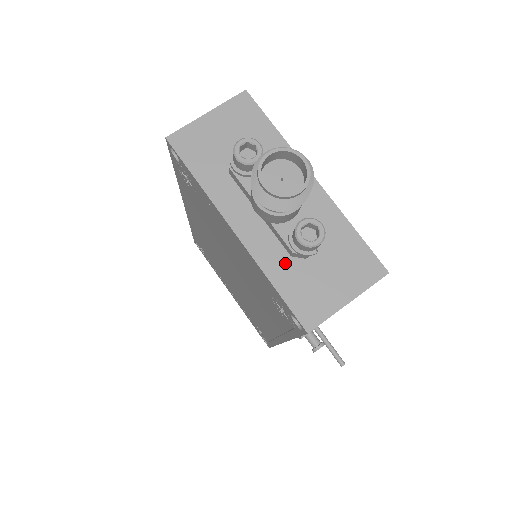
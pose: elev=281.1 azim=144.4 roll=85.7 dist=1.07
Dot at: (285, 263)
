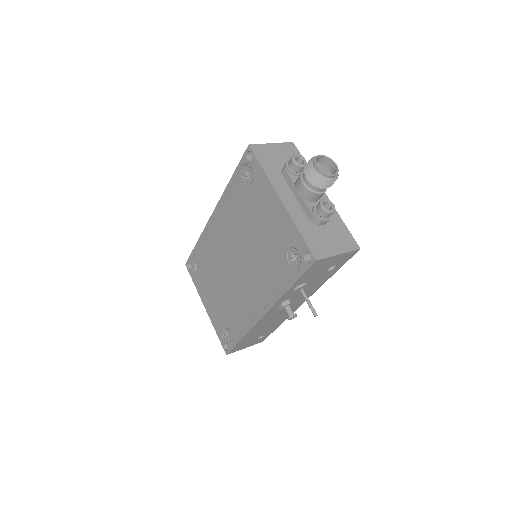
Dot at: (307, 224)
